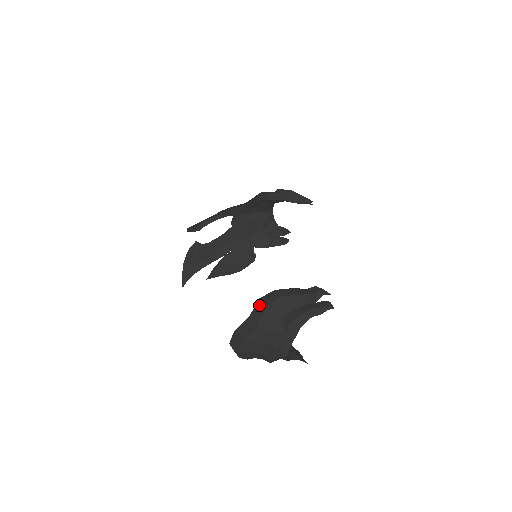
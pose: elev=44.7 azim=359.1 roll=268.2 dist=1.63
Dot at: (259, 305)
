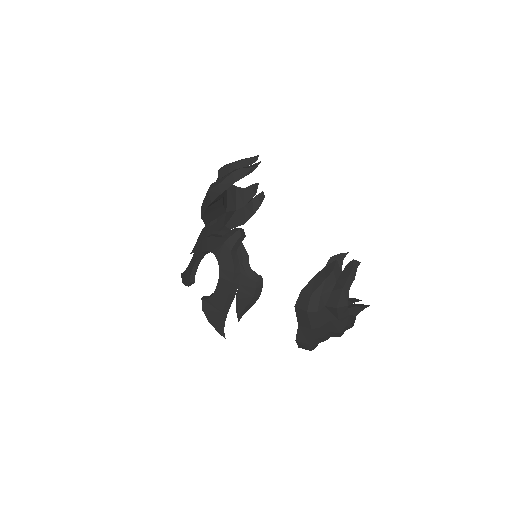
Dot at: (299, 313)
